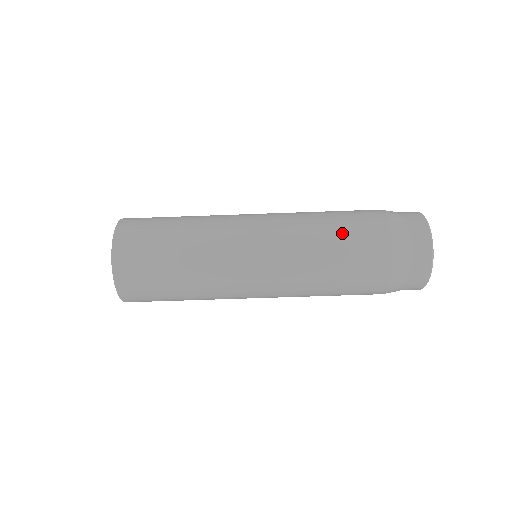
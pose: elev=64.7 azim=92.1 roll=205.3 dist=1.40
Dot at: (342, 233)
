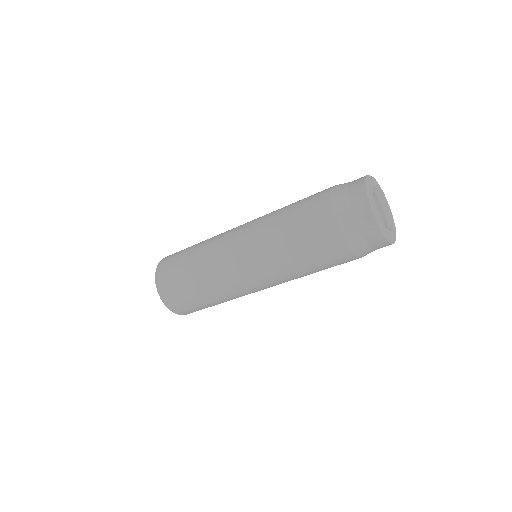
Dot at: (310, 260)
